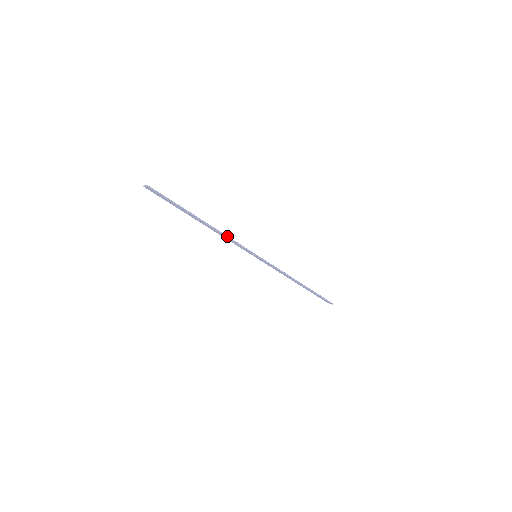
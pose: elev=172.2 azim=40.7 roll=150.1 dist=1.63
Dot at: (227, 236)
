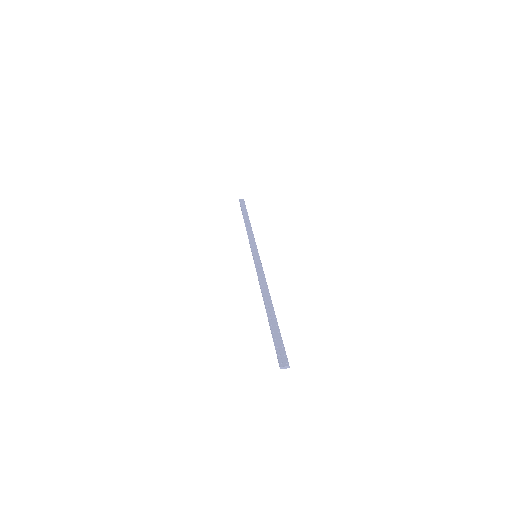
Dot at: (266, 282)
